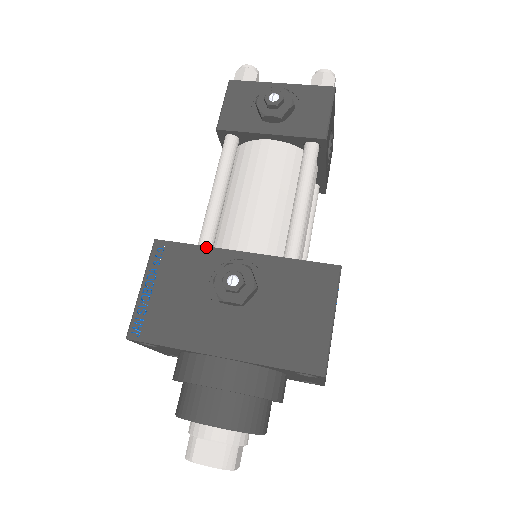
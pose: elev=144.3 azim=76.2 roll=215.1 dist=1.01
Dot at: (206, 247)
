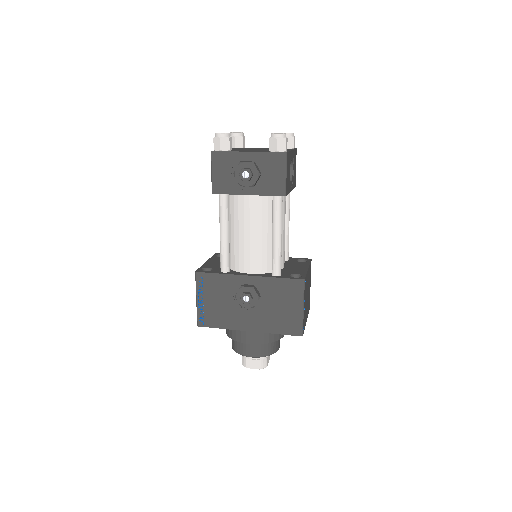
Dot at: (226, 274)
